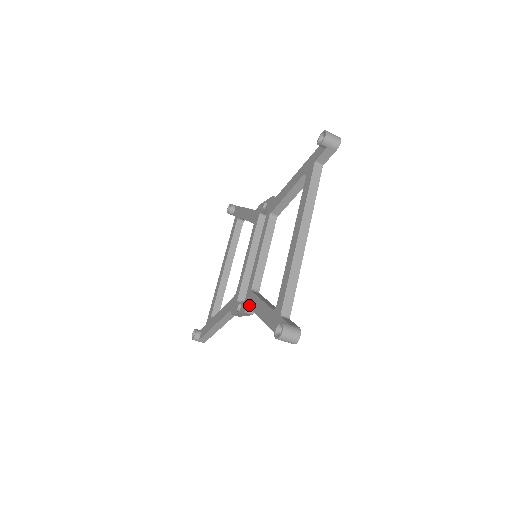
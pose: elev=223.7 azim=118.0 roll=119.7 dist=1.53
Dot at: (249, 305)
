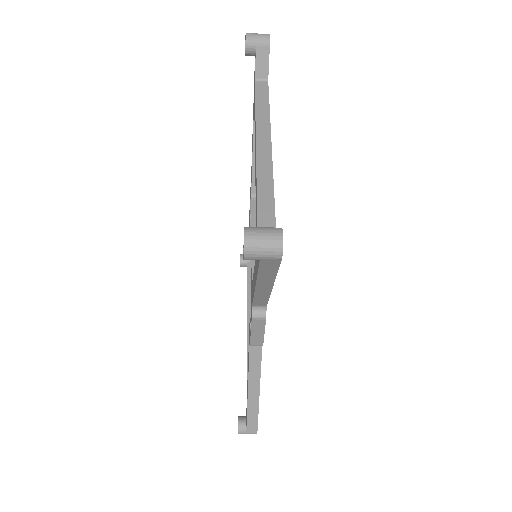
Dot at: occluded
